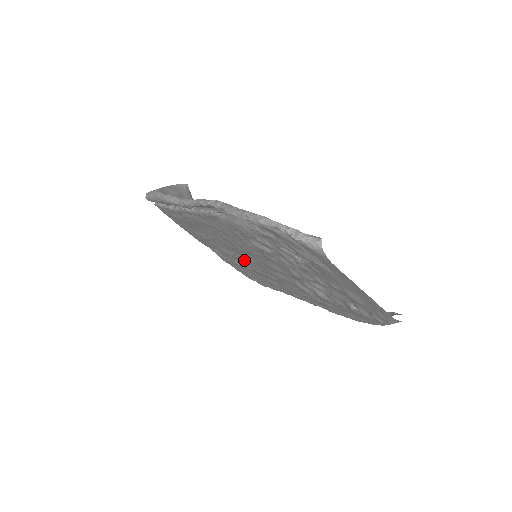
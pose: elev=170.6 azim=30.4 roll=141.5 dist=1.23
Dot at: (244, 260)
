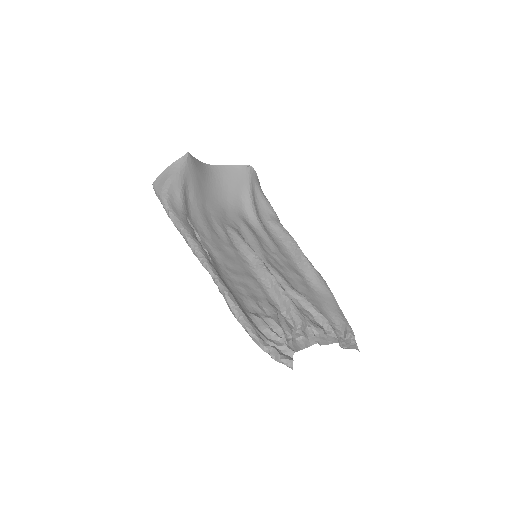
Dot at: (247, 238)
